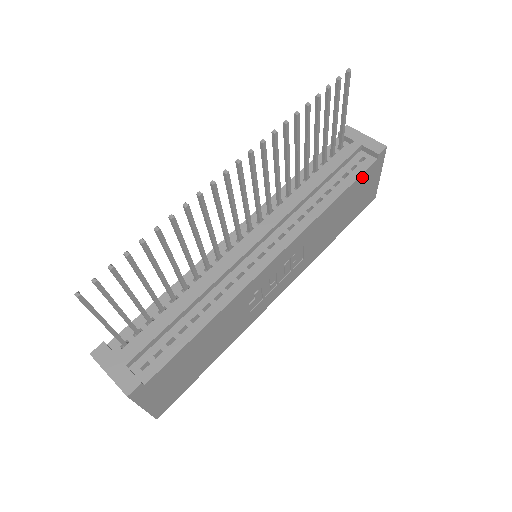
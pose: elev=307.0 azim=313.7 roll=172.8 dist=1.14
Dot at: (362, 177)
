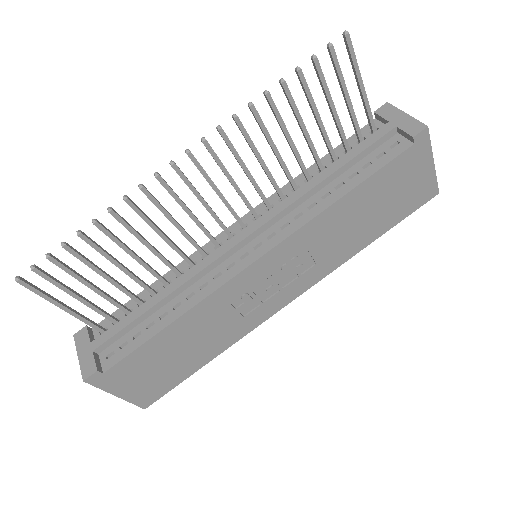
Dot at: (390, 167)
